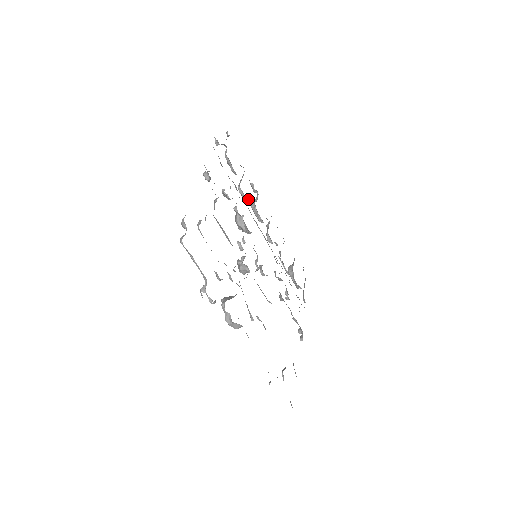
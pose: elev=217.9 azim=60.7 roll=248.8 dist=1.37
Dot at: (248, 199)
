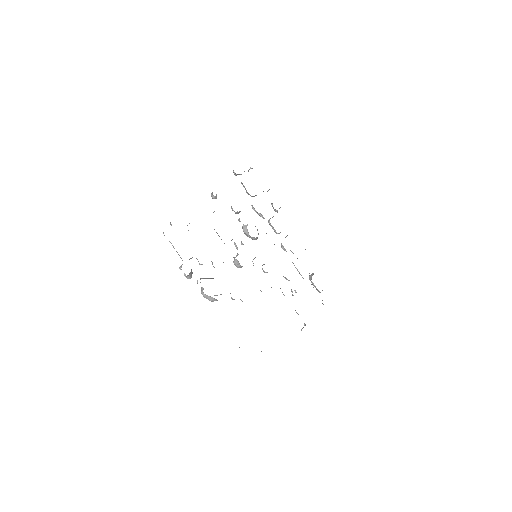
Dot at: (261, 215)
